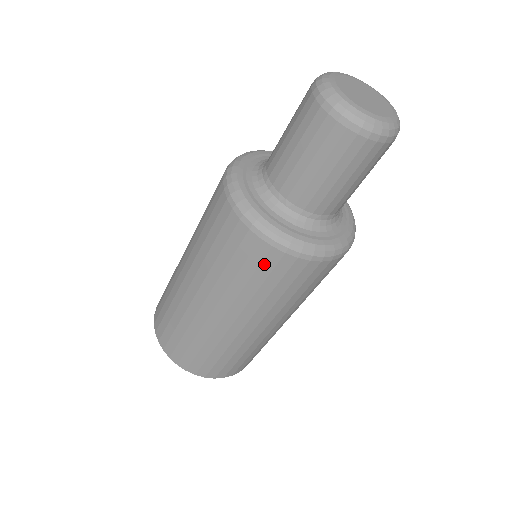
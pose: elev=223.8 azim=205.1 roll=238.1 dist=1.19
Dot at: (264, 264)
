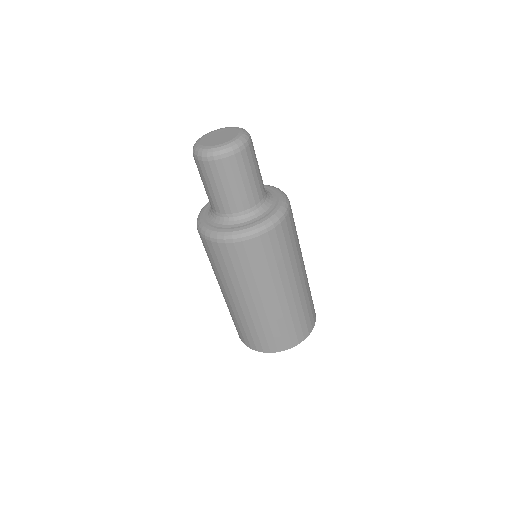
Dot at: (240, 255)
